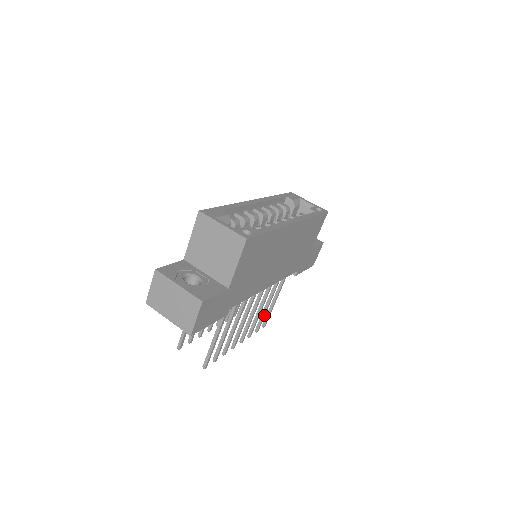
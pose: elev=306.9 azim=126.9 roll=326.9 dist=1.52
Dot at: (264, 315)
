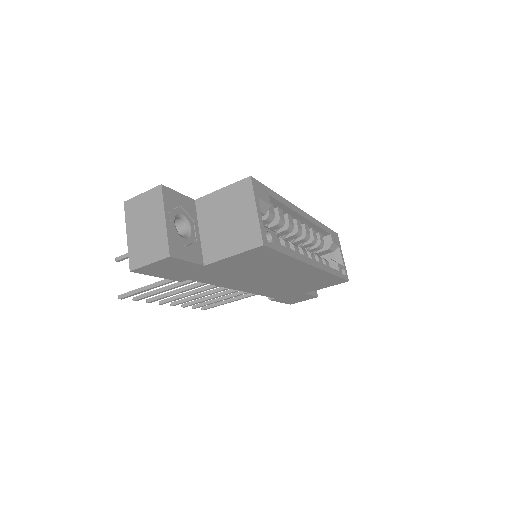
Dot at: (212, 302)
